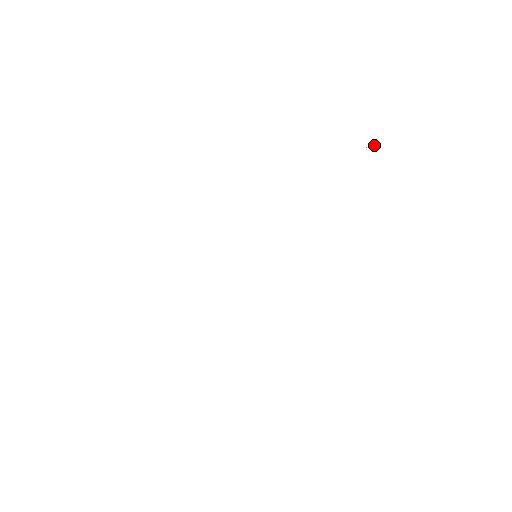
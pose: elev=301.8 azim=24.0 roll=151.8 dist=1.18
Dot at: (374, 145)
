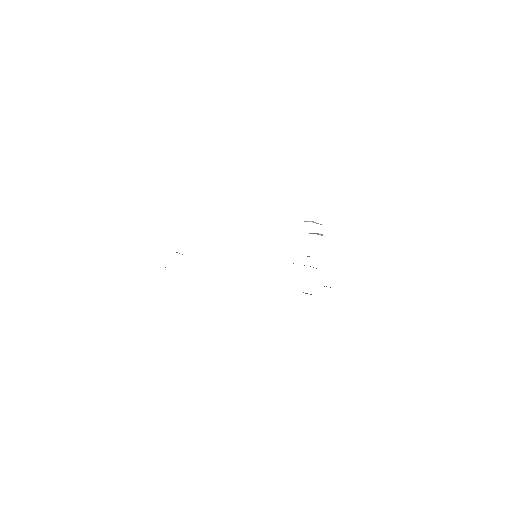
Dot at: occluded
